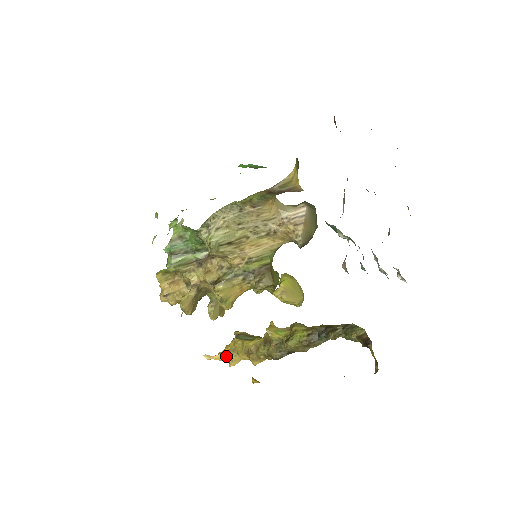
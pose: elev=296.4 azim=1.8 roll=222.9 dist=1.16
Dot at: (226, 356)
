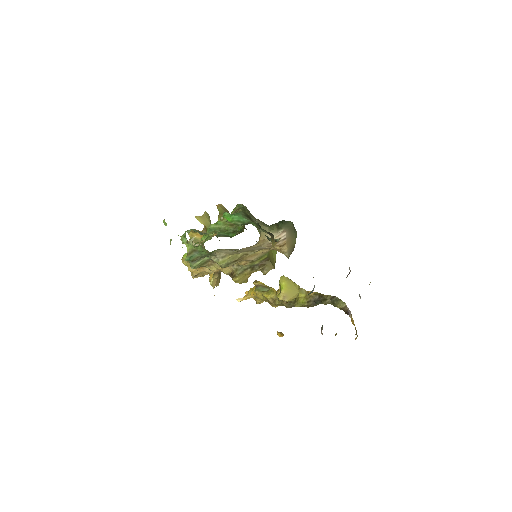
Dot at: occluded
